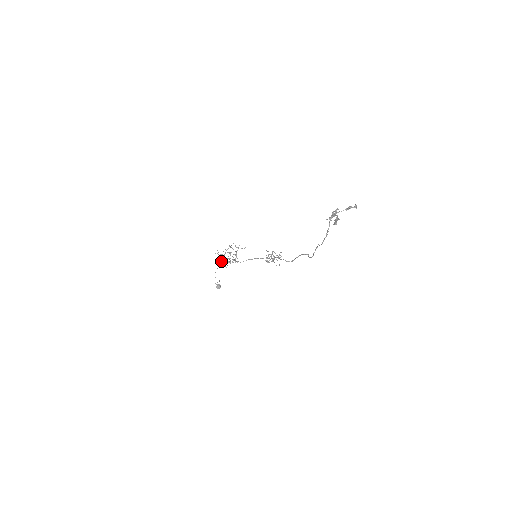
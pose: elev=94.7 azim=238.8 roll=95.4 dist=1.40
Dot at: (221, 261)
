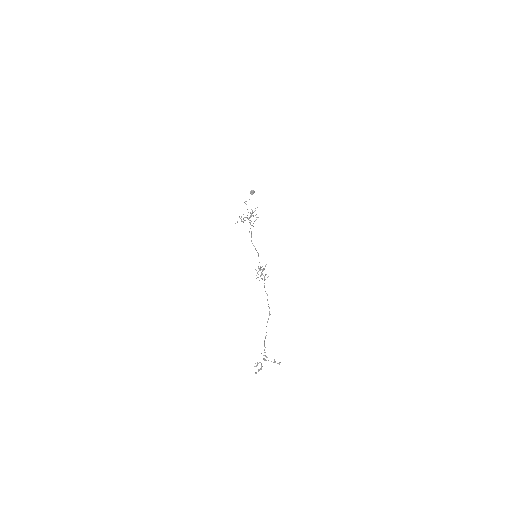
Dot at: occluded
